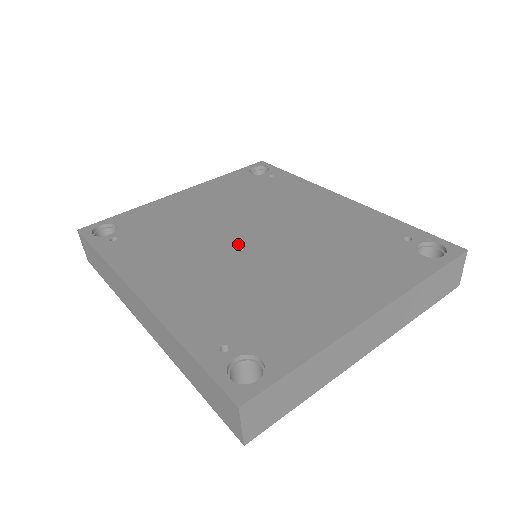
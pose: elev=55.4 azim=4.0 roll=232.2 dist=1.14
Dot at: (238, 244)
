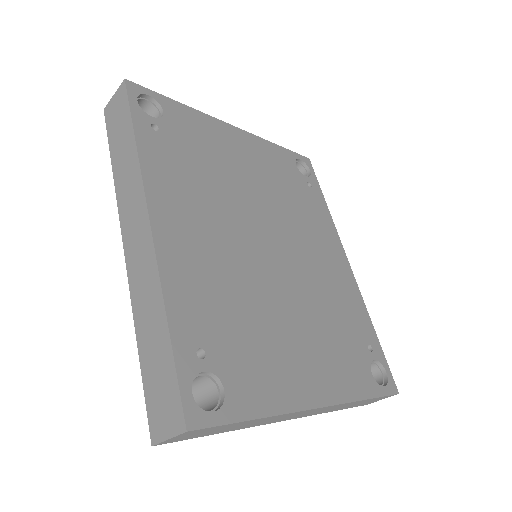
Dot at: (256, 239)
